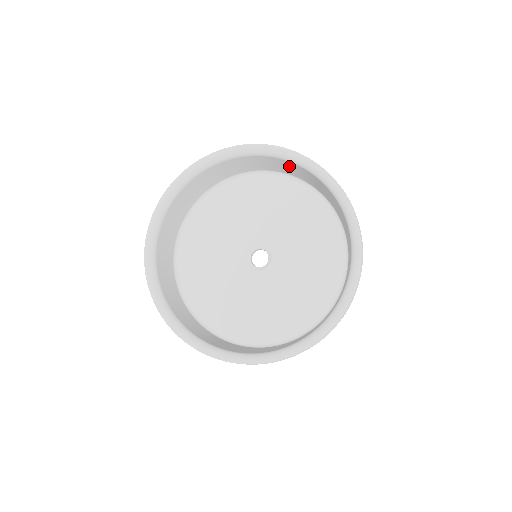
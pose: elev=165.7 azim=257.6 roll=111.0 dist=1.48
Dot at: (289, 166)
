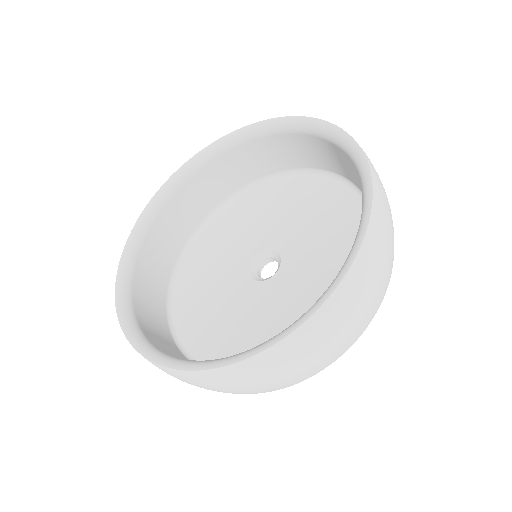
Dot at: (315, 147)
